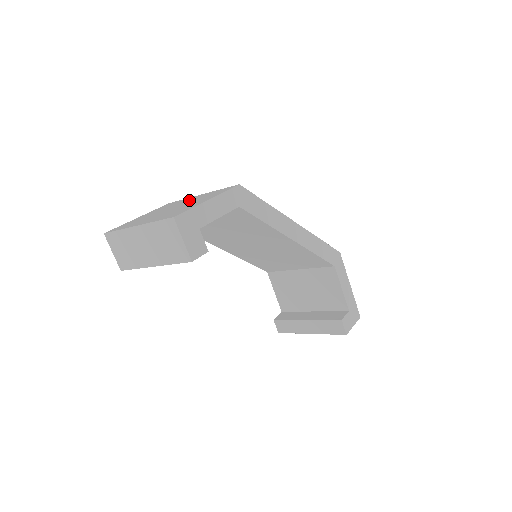
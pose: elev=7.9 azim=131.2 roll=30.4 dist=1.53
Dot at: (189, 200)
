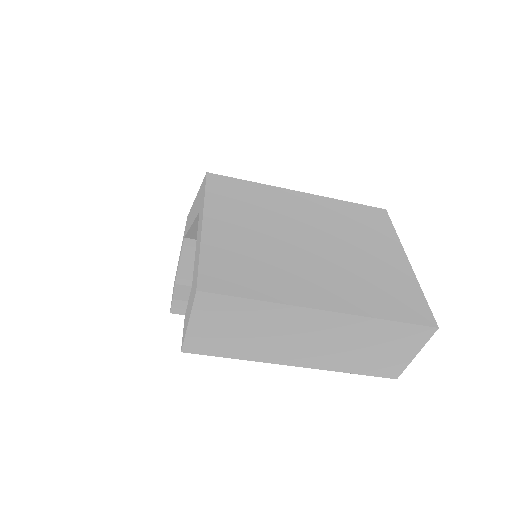
Dot at: (308, 213)
